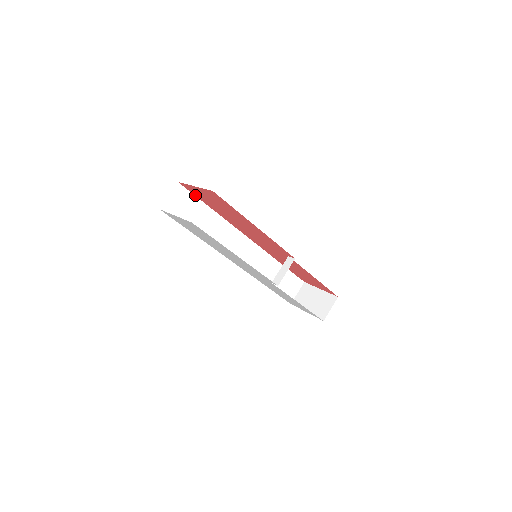
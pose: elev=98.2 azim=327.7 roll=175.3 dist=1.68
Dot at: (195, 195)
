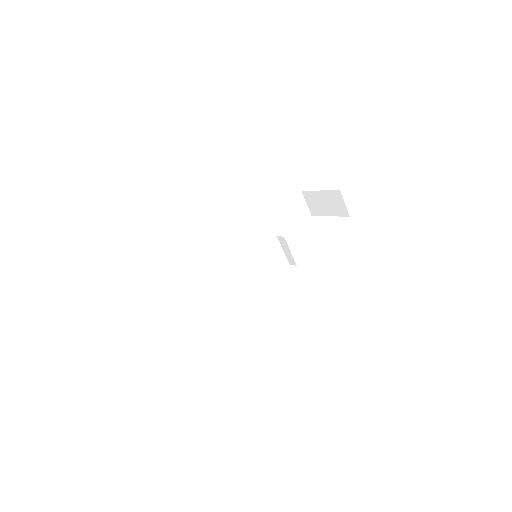
Dot at: (170, 283)
